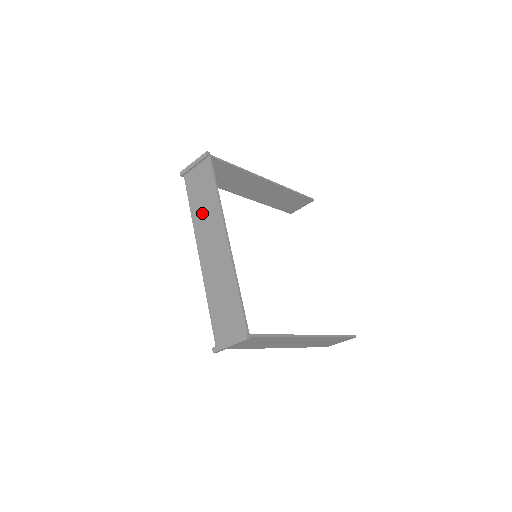
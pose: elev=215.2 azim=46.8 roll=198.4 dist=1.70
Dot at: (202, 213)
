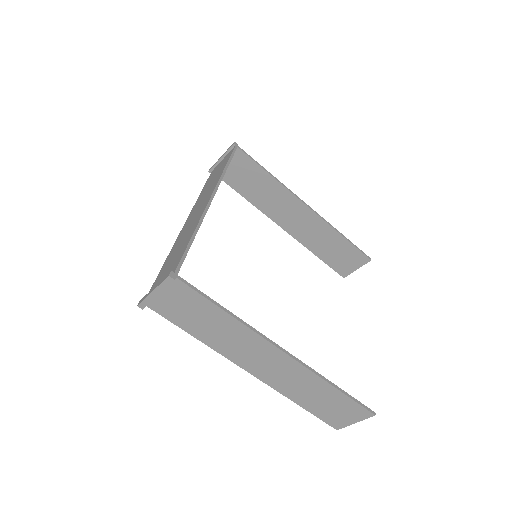
Dot at: (206, 189)
